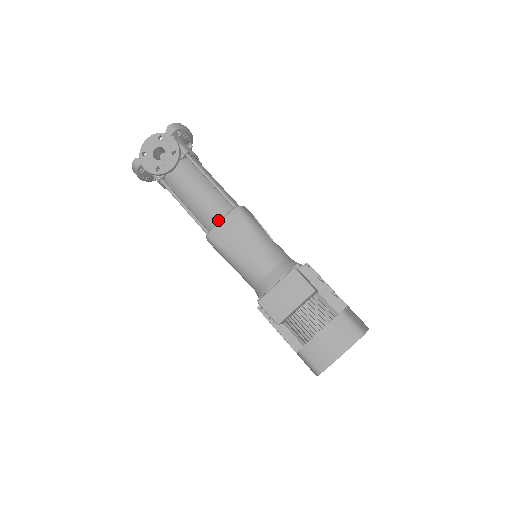
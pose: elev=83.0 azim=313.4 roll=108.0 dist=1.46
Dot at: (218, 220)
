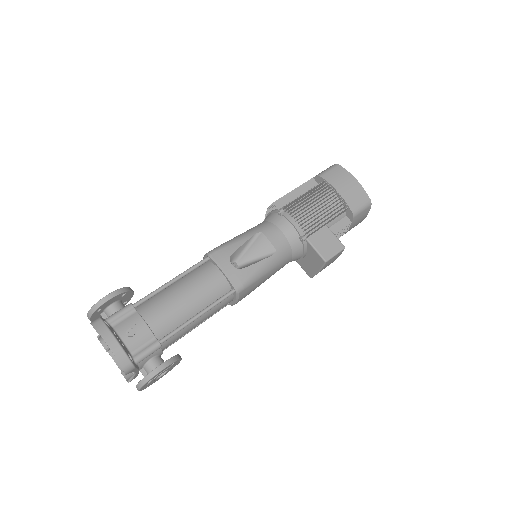
Dot at: occluded
